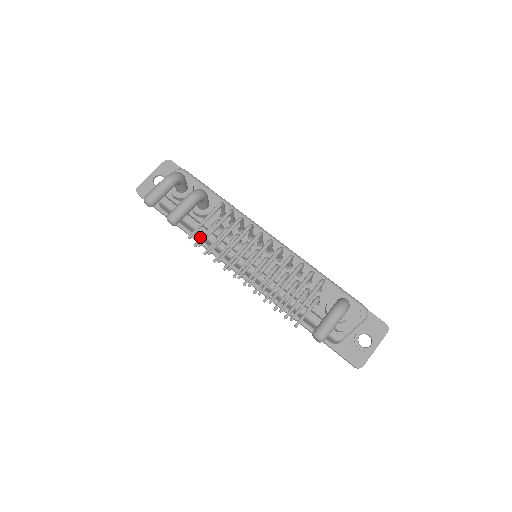
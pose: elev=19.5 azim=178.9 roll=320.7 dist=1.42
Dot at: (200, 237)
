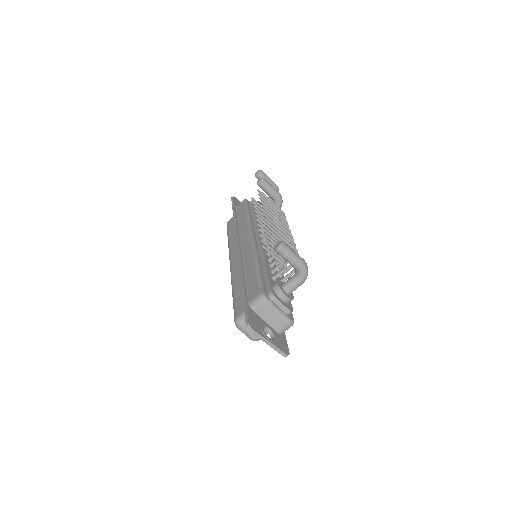
Dot at: (242, 221)
